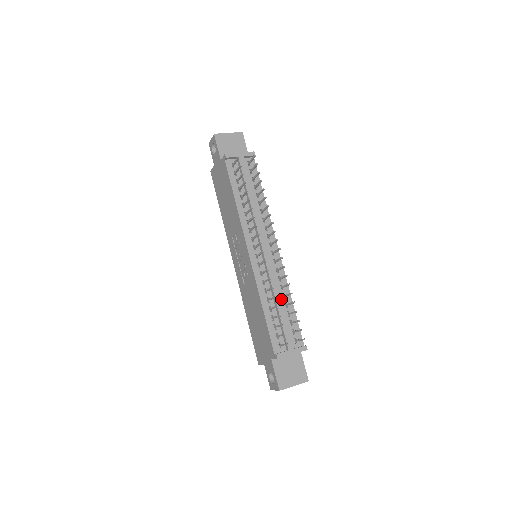
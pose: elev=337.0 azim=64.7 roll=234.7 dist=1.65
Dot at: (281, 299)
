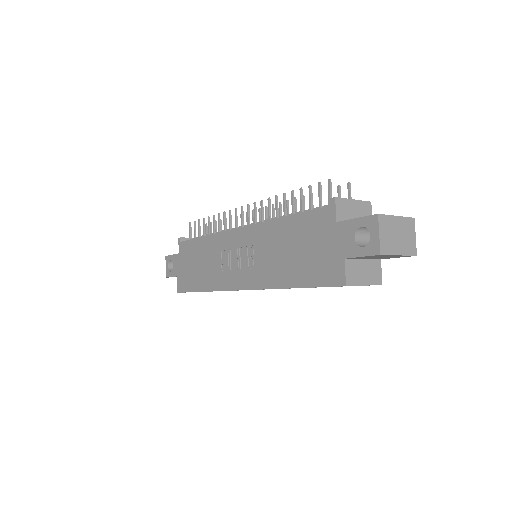
Dot at: occluded
